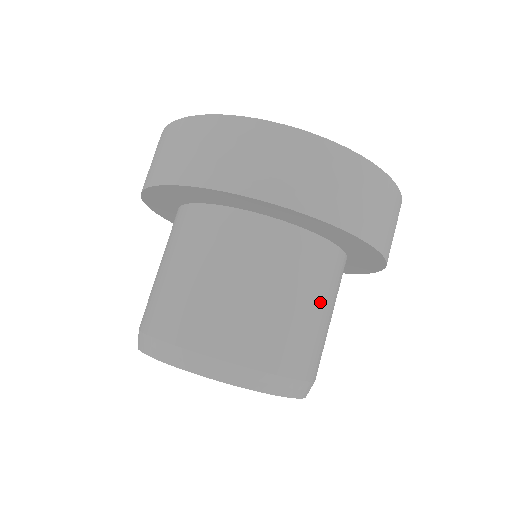
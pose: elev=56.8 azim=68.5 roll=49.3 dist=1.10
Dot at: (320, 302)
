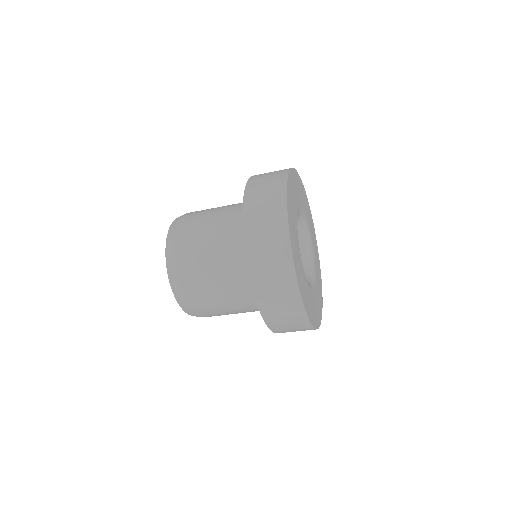
Dot at: (240, 312)
